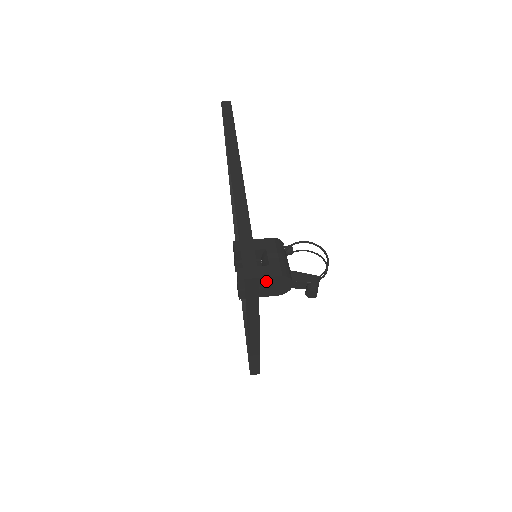
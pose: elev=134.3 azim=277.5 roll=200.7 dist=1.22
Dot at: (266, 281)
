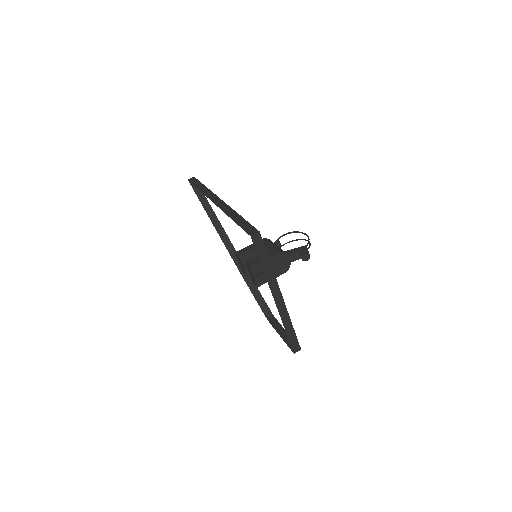
Dot at: occluded
